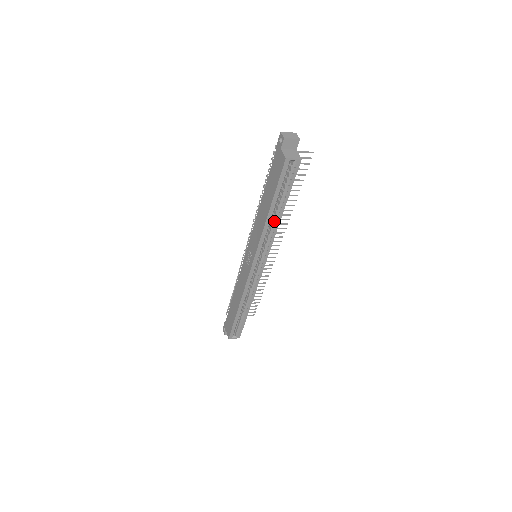
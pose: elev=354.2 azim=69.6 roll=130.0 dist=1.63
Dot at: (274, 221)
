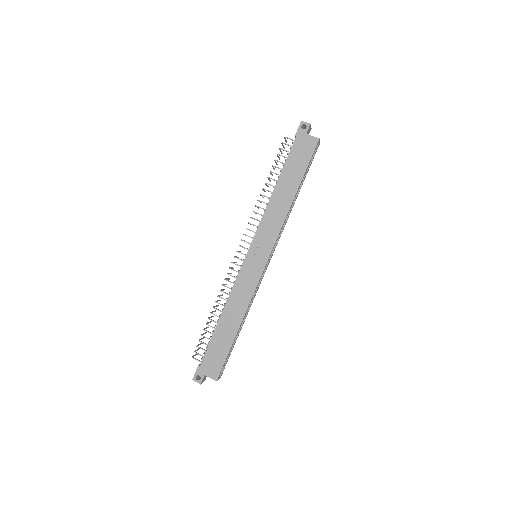
Dot at: (291, 206)
